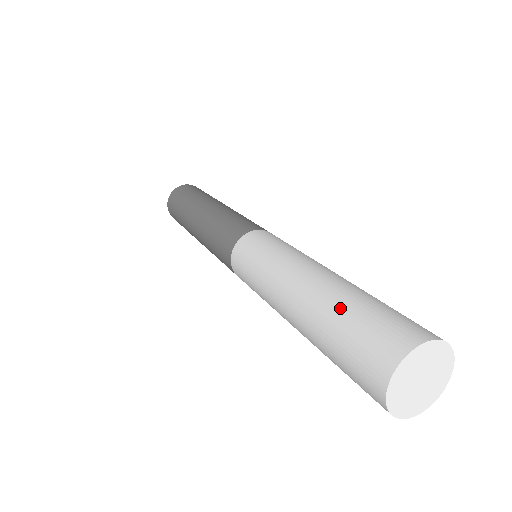
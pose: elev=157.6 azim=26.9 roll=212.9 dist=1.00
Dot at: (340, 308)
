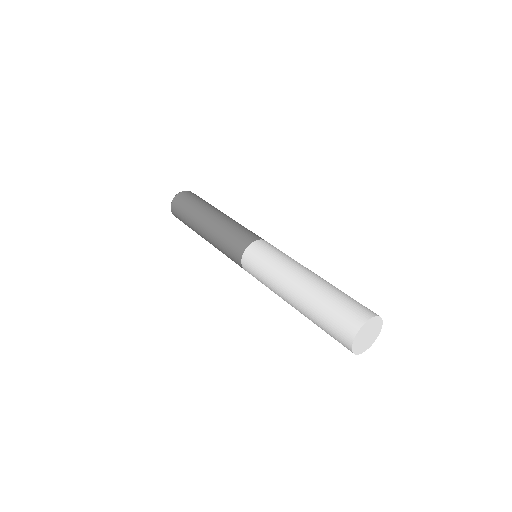
Dot at: (332, 293)
